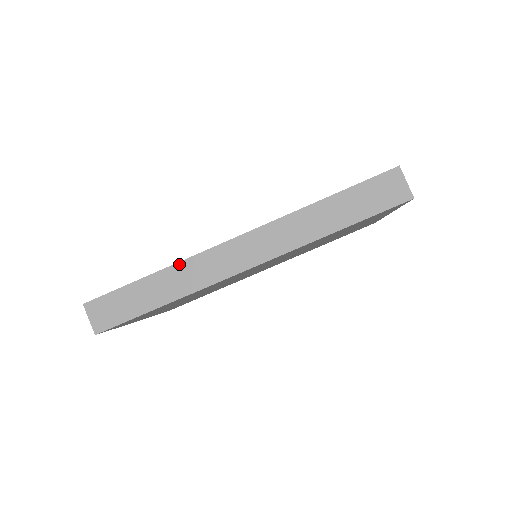
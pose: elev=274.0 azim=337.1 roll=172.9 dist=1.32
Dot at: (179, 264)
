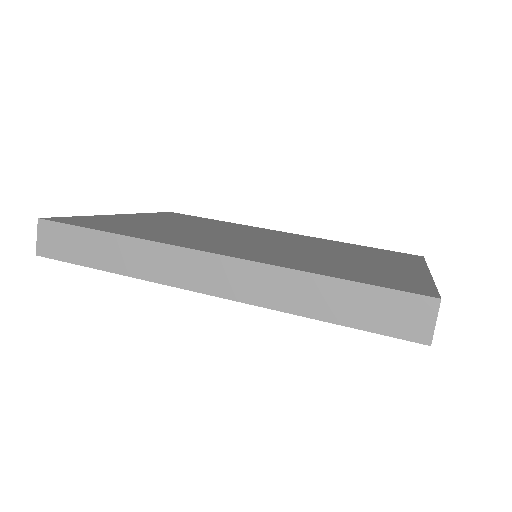
Dot at: (143, 241)
